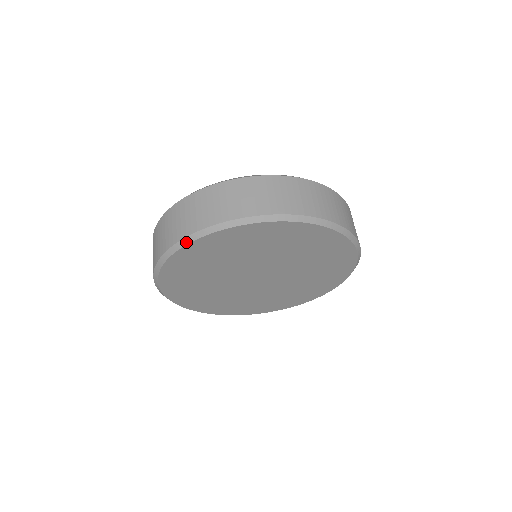
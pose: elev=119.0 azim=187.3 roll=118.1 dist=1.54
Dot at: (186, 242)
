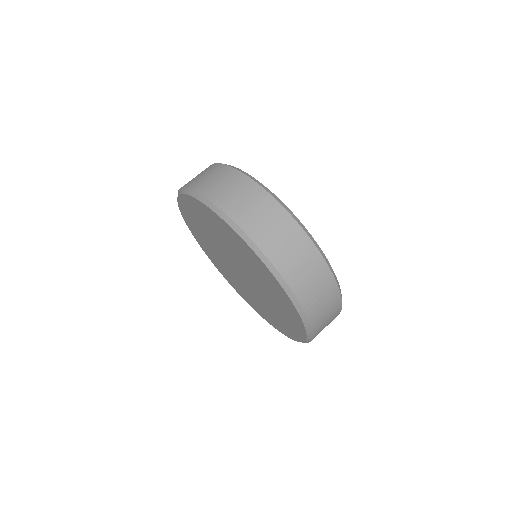
Dot at: (261, 257)
